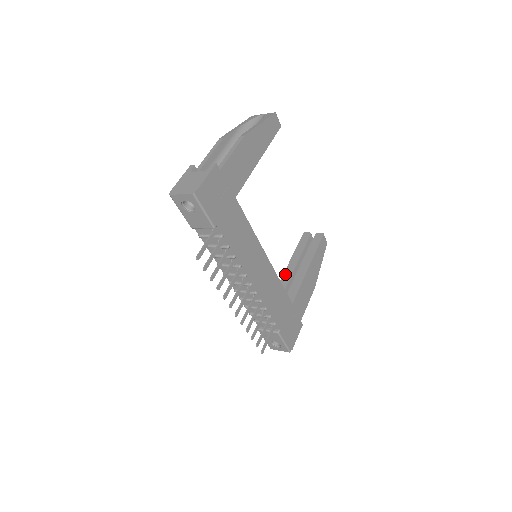
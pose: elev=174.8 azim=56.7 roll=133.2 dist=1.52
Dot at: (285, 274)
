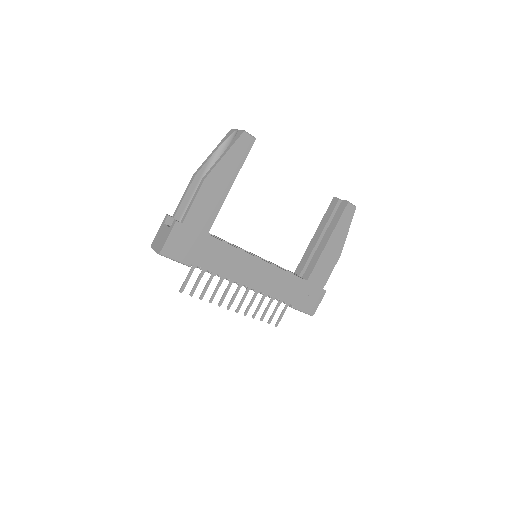
Dot at: (309, 246)
